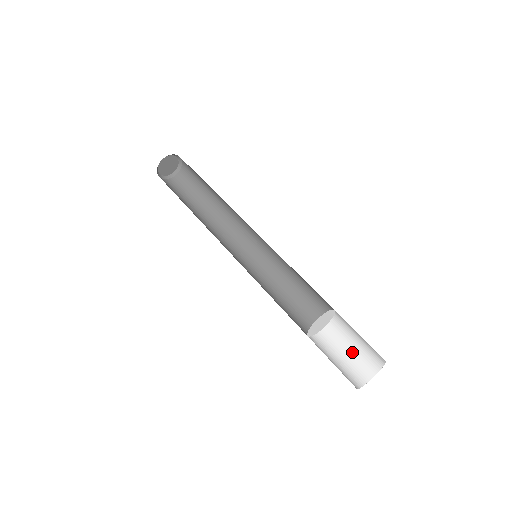
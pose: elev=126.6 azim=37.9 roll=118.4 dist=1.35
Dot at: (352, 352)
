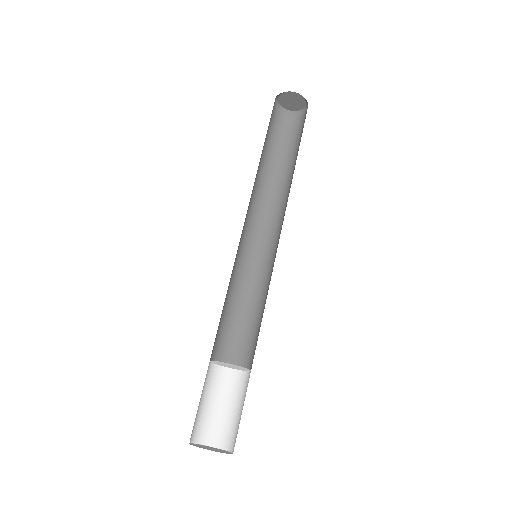
Dot at: occluded
